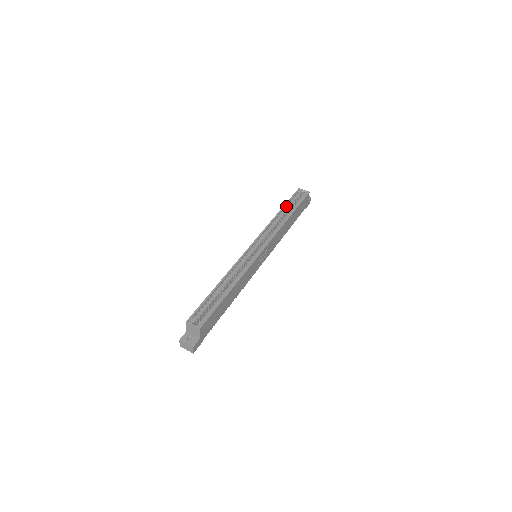
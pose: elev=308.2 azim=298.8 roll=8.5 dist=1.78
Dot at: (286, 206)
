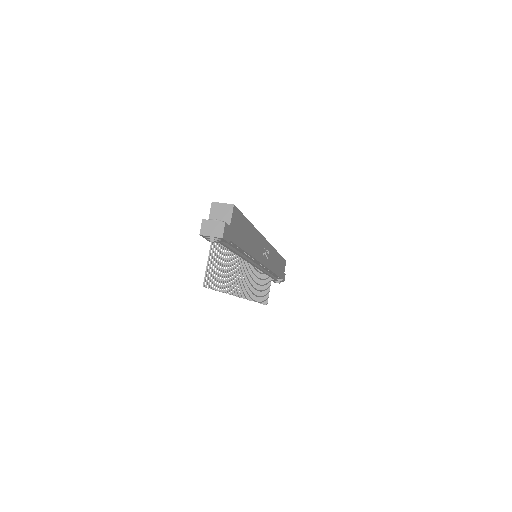
Dot at: occluded
